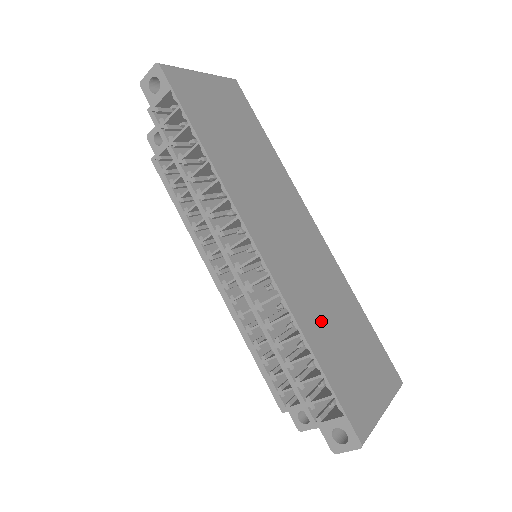
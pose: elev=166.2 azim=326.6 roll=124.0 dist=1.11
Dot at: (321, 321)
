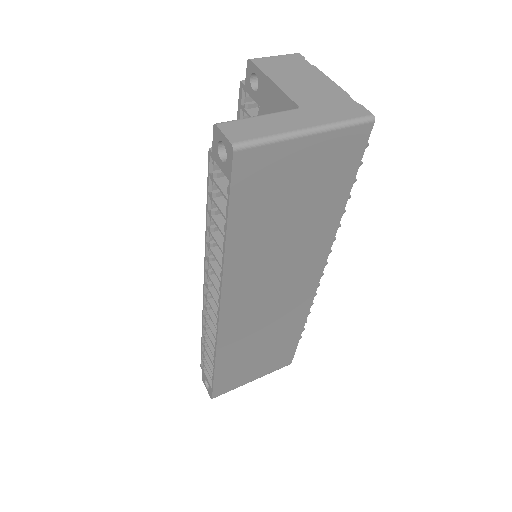
Dot at: (244, 348)
